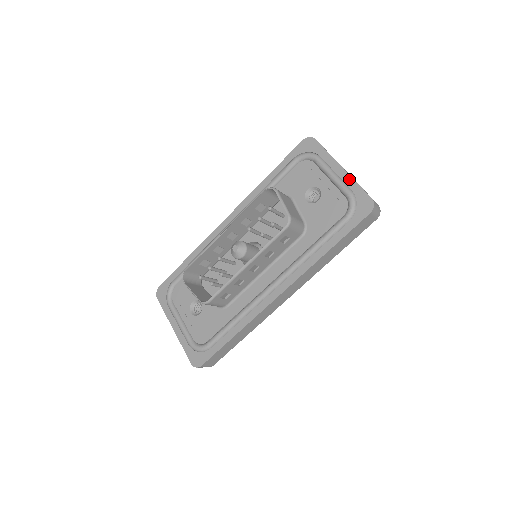
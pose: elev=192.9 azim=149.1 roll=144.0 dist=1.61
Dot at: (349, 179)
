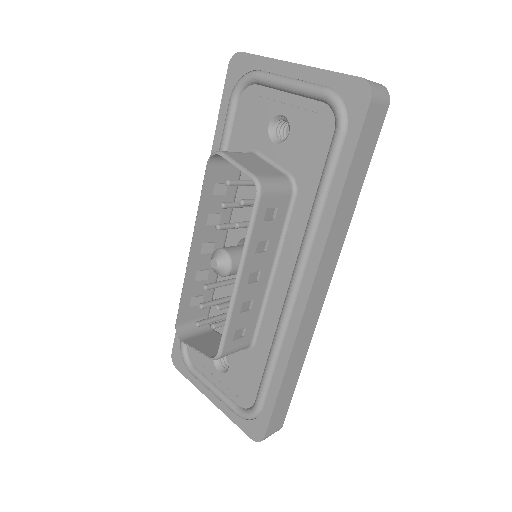
Dot at: (313, 73)
